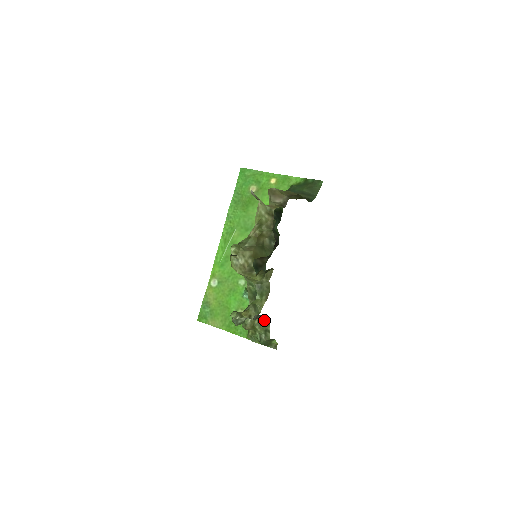
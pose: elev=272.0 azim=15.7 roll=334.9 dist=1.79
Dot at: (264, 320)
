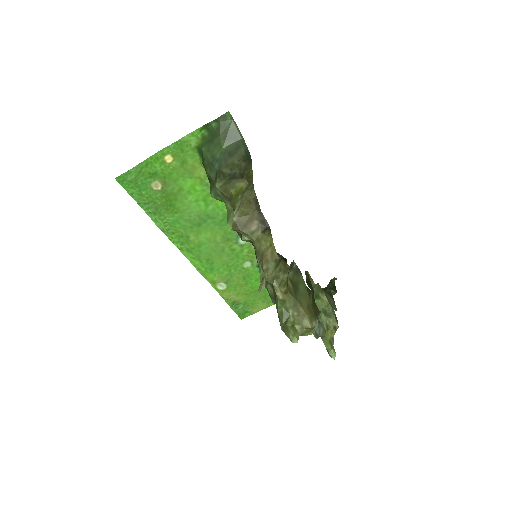
Dot at: (327, 296)
